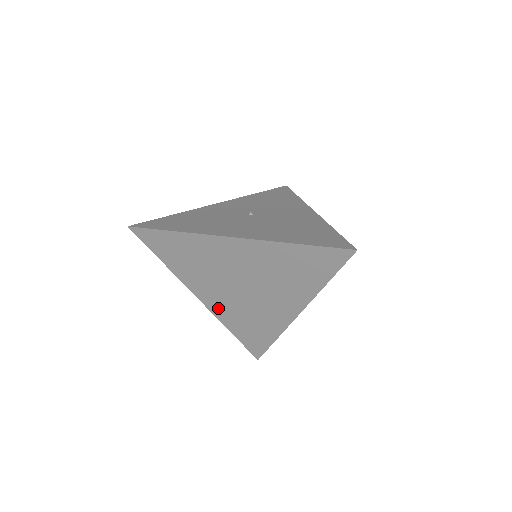
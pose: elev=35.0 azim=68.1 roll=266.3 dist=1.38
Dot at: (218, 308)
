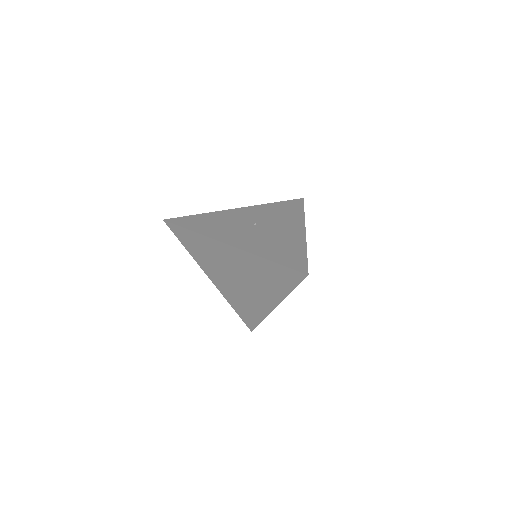
Dot at: (223, 289)
